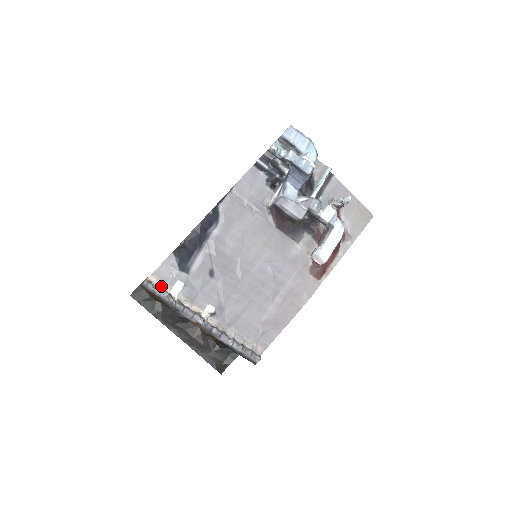
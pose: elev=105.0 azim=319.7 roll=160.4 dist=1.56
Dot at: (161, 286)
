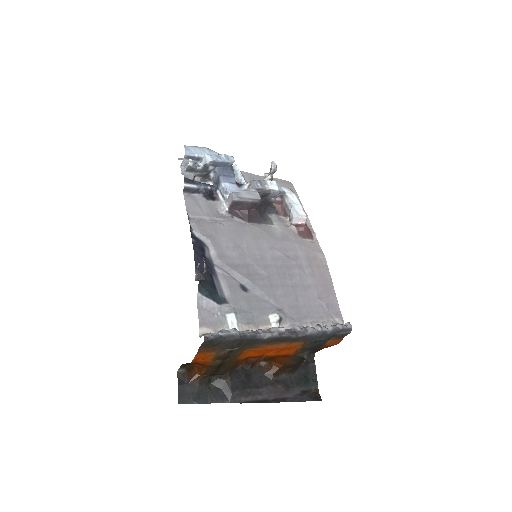
Dot at: occluded
